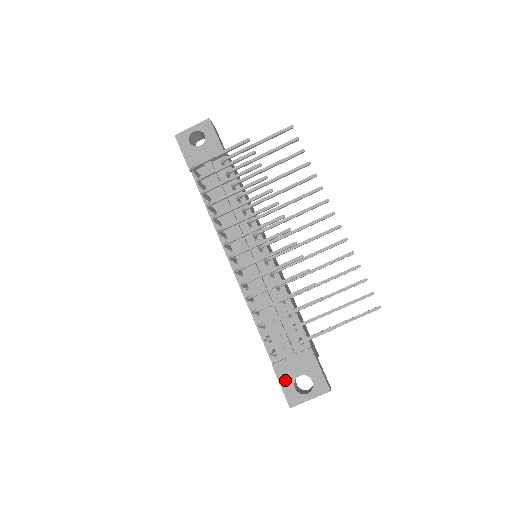
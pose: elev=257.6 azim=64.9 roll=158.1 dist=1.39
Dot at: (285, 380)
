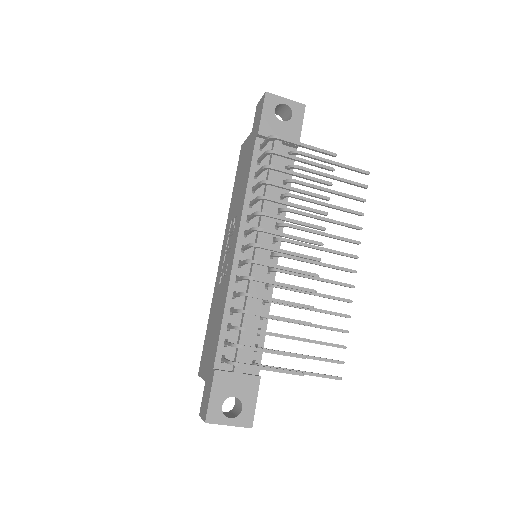
Dot at: (218, 392)
